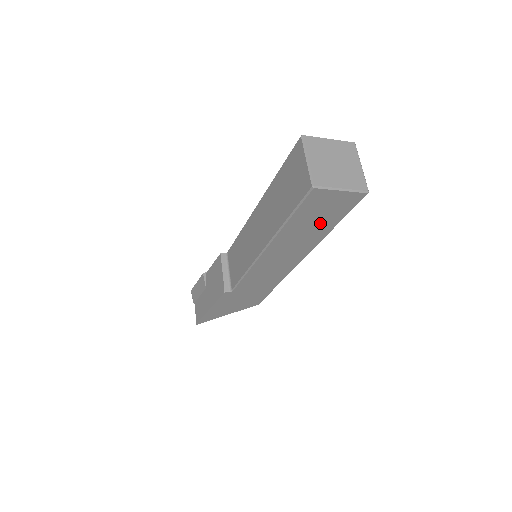
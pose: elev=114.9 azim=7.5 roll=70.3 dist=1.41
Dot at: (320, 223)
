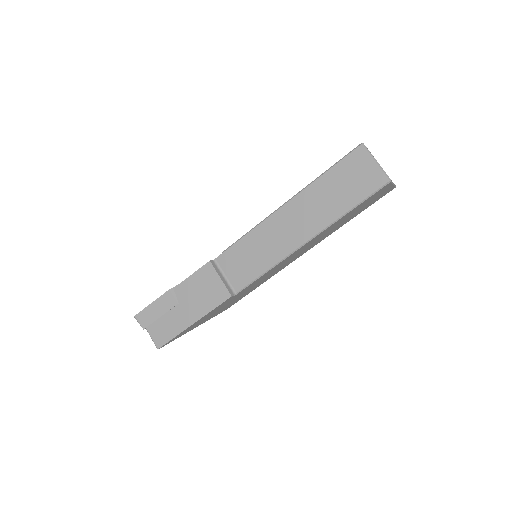
Dot at: (355, 213)
